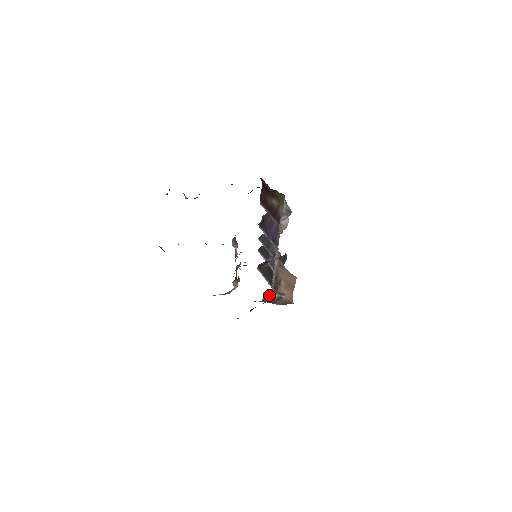
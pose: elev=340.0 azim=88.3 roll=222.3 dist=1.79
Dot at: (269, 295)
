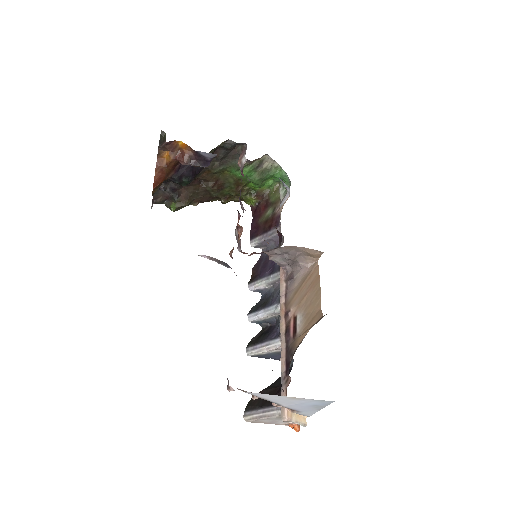
Dot at: occluded
